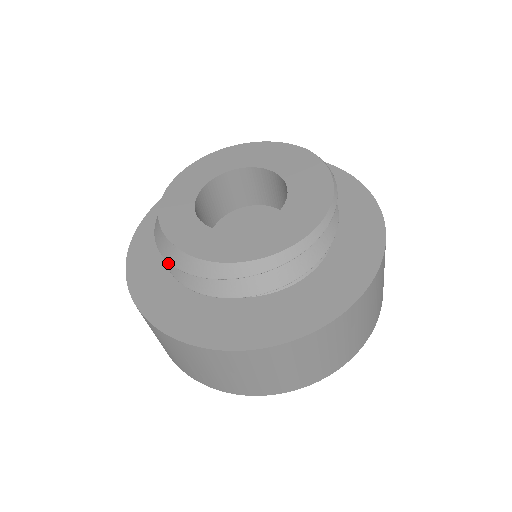
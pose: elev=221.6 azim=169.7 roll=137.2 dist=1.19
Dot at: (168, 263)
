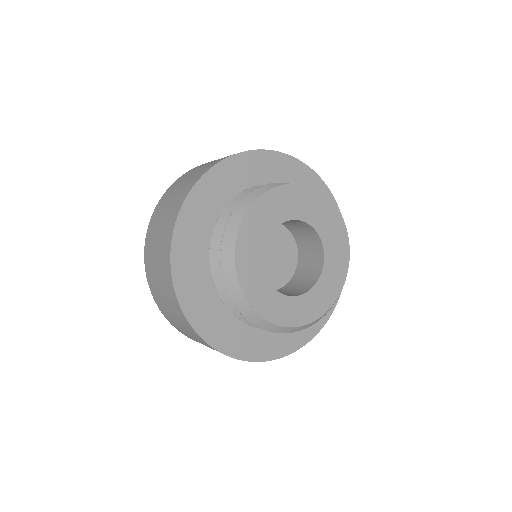
Dot at: (219, 289)
